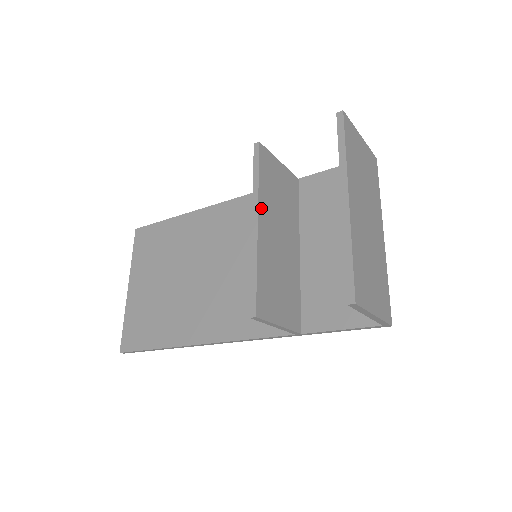
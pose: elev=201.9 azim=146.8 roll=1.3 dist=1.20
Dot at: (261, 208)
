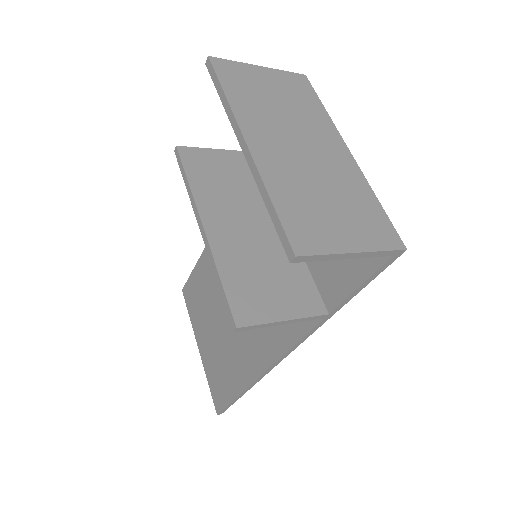
Dot at: (203, 209)
